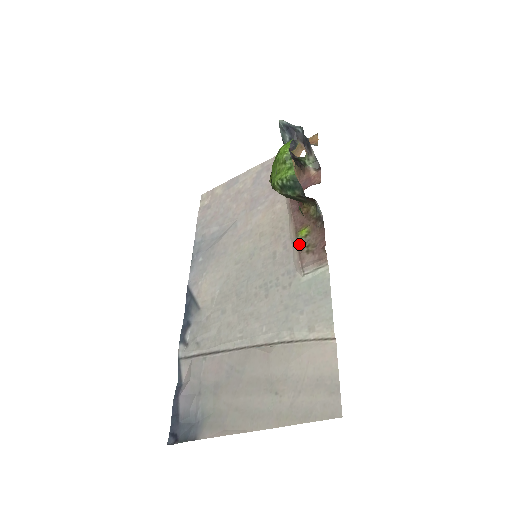
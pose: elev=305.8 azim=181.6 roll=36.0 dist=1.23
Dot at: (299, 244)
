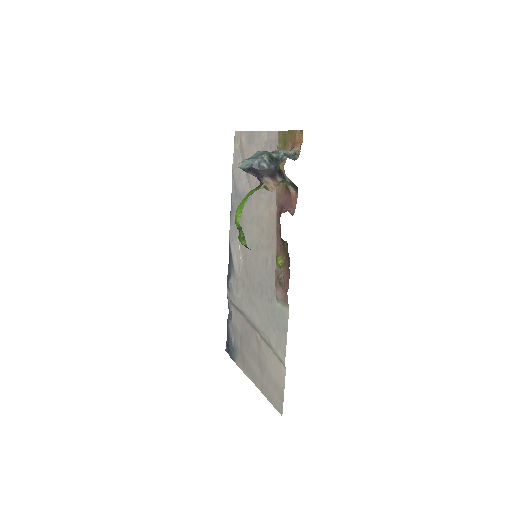
Dot at: (276, 271)
